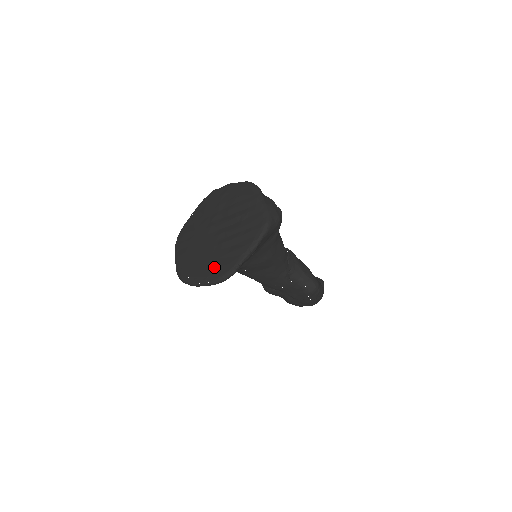
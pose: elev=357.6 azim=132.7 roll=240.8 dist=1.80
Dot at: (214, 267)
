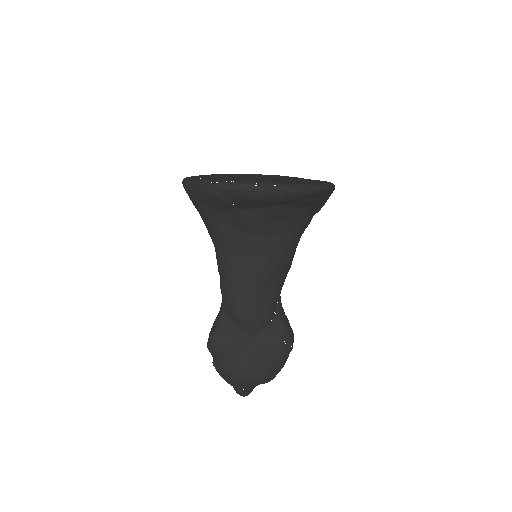
Dot at: (291, 181)
